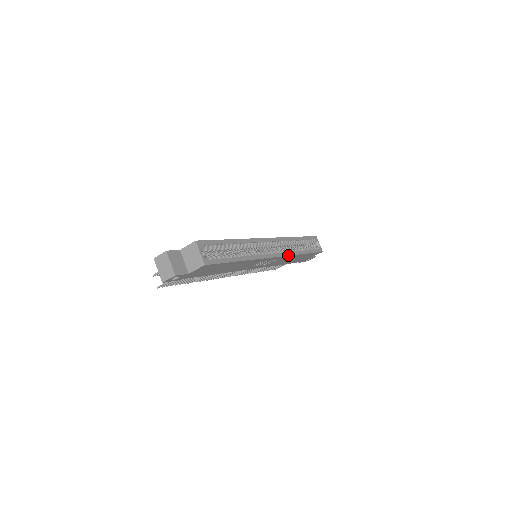
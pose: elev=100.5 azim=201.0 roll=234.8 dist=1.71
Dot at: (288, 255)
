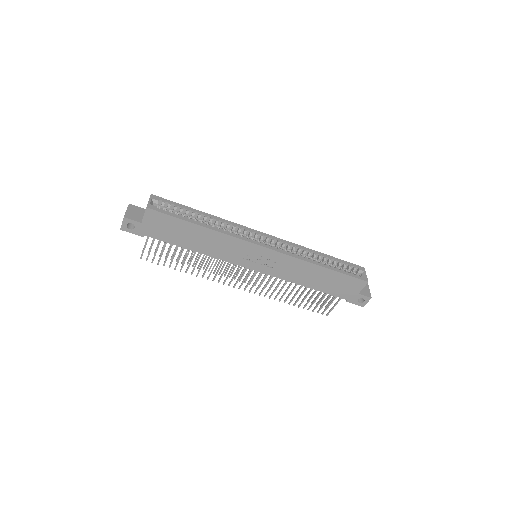
Dot at: (289, 255)
